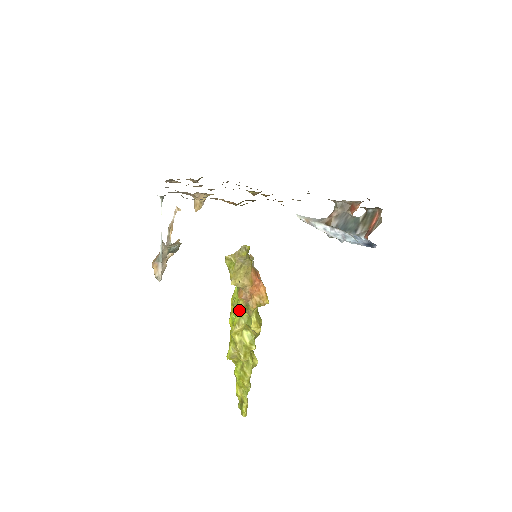
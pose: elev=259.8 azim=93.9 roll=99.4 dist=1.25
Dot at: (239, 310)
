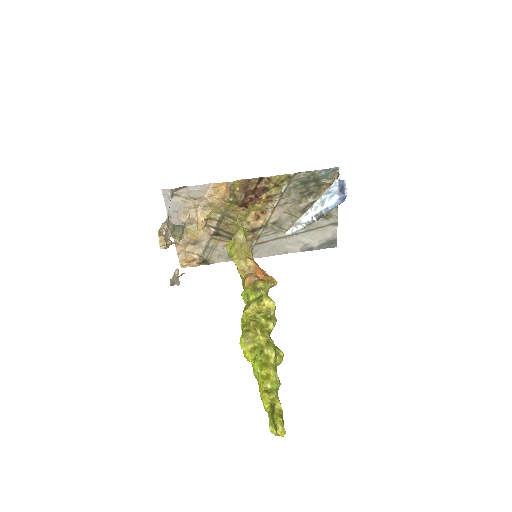
Dot at: (247, 296)
